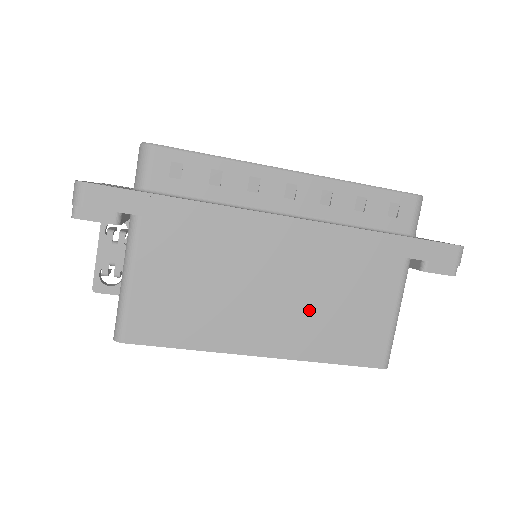
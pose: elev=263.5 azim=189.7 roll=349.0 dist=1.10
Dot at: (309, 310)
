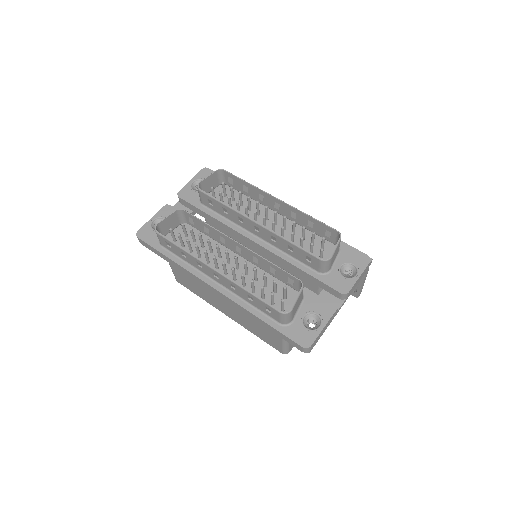
Dot at: (241, 316)
